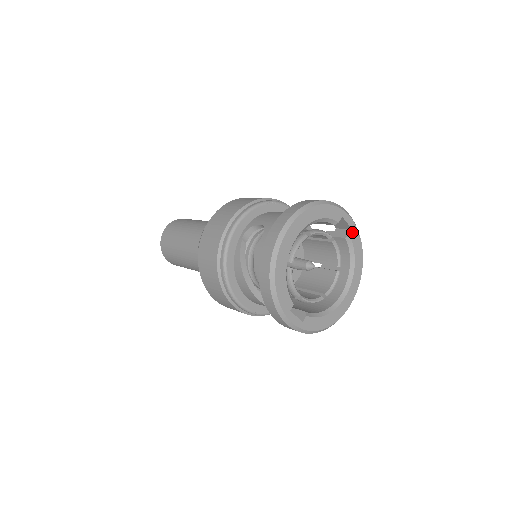
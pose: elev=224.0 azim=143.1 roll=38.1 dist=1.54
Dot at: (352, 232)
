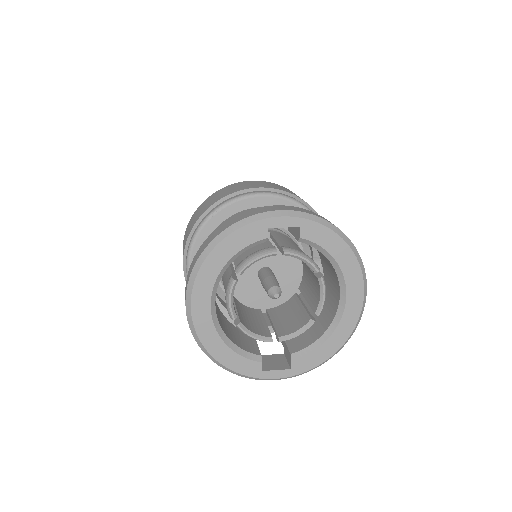
Dot at: (302, 230)
